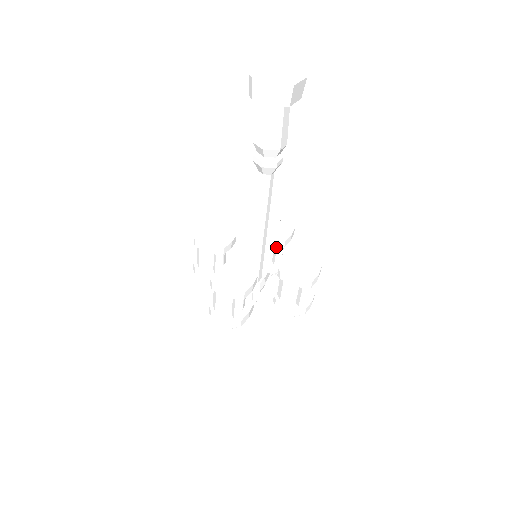
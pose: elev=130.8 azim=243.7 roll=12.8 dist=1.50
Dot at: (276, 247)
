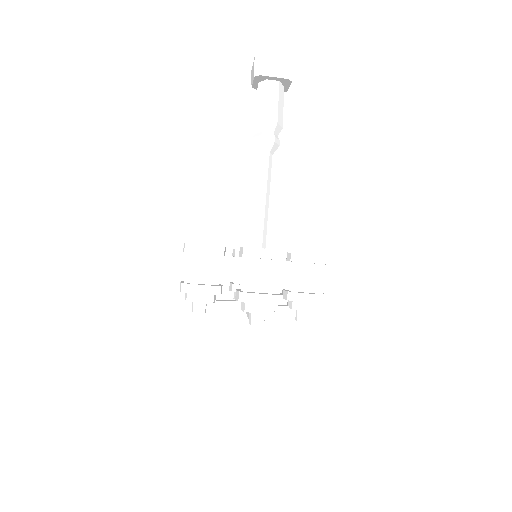
Dot at: (292, 265)
